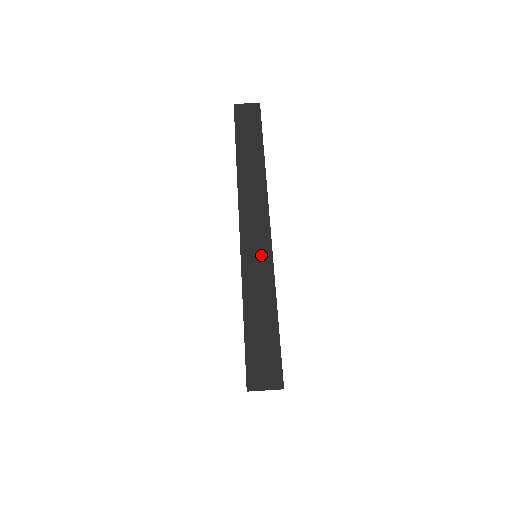
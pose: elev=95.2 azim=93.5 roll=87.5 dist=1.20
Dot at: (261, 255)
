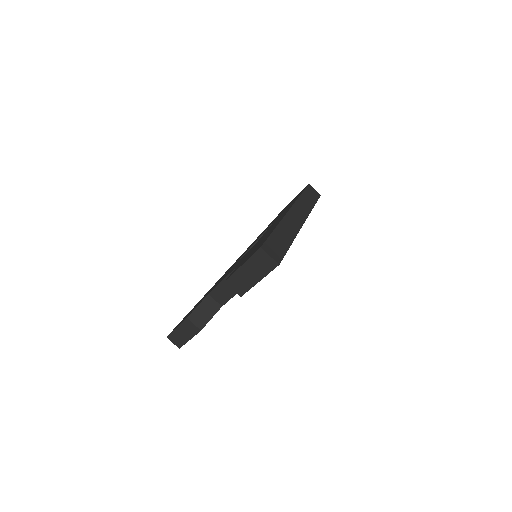
Dot at: (294, 225)
